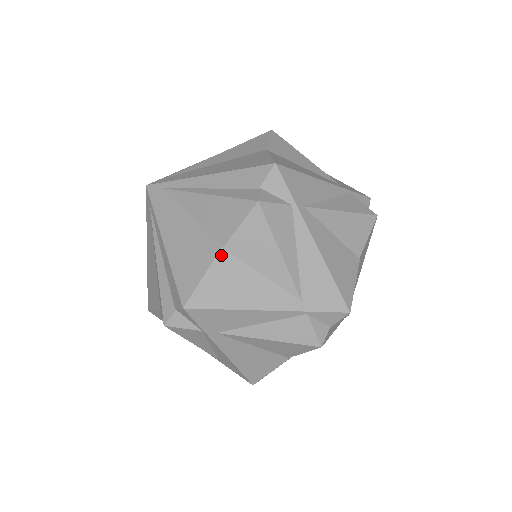
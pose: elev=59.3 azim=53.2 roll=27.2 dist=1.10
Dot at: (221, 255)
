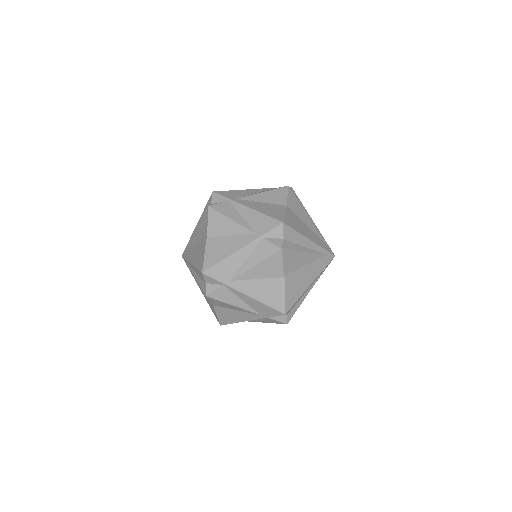
Dot at: occluded
